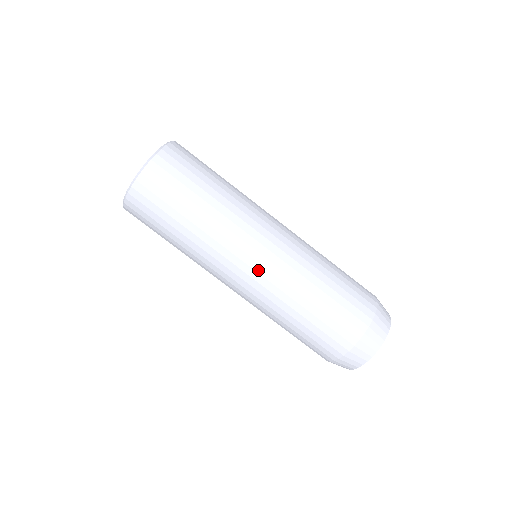
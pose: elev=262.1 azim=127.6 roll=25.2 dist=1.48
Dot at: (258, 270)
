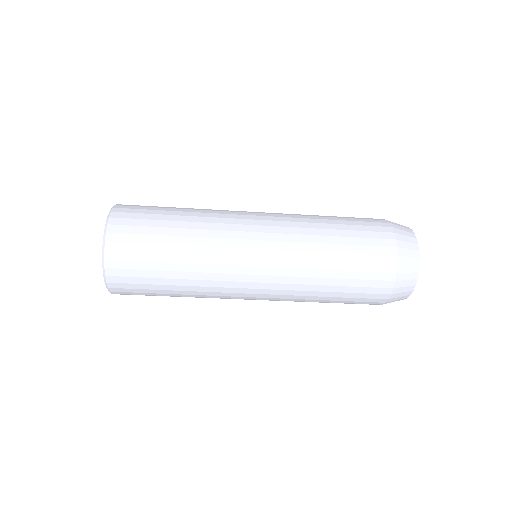
Dot at: (266, 273)
